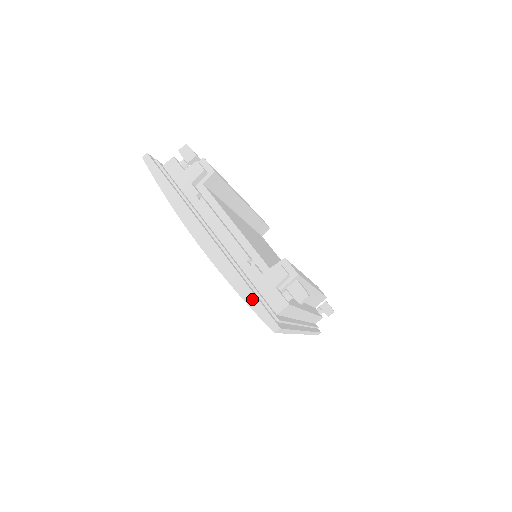
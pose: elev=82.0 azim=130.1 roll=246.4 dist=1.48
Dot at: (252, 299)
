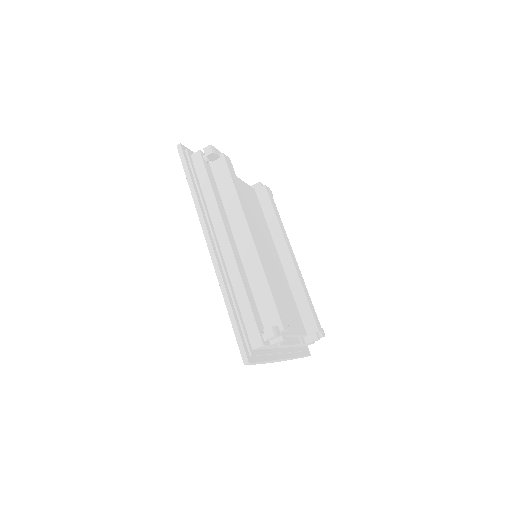
Dot at: (301, 357)
